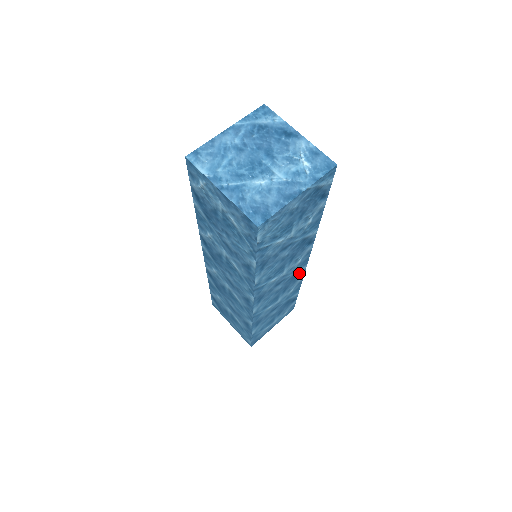
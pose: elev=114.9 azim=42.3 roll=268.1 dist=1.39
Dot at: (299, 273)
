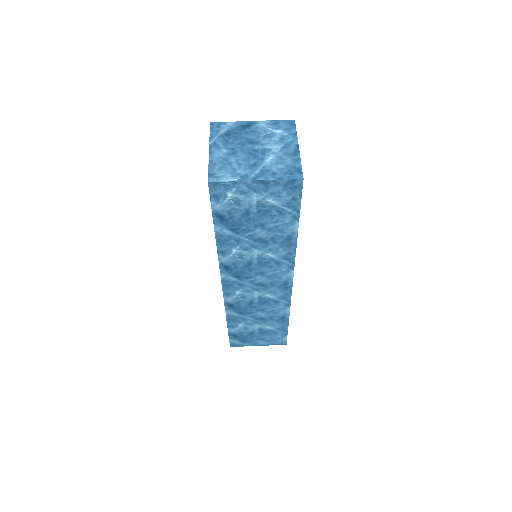
Dot at: occluded
